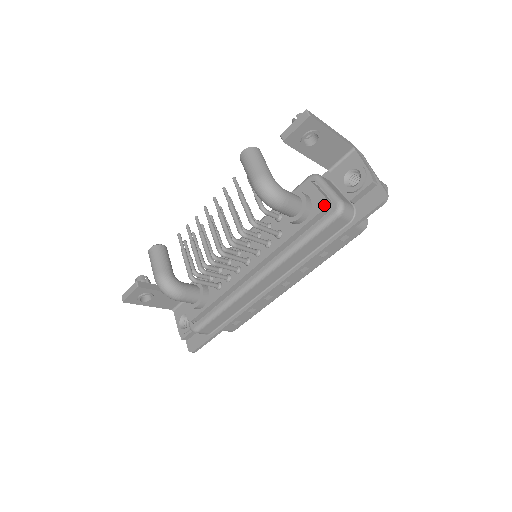
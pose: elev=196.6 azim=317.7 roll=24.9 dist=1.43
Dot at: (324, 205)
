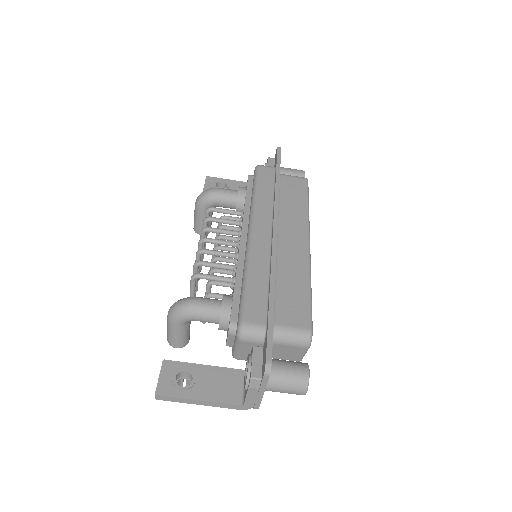
Dot at: (248, 176)
